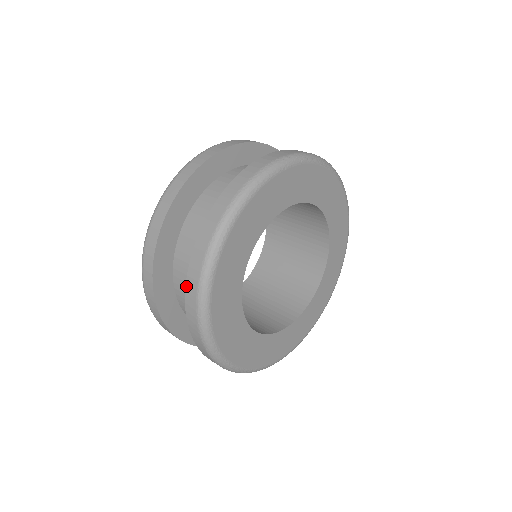
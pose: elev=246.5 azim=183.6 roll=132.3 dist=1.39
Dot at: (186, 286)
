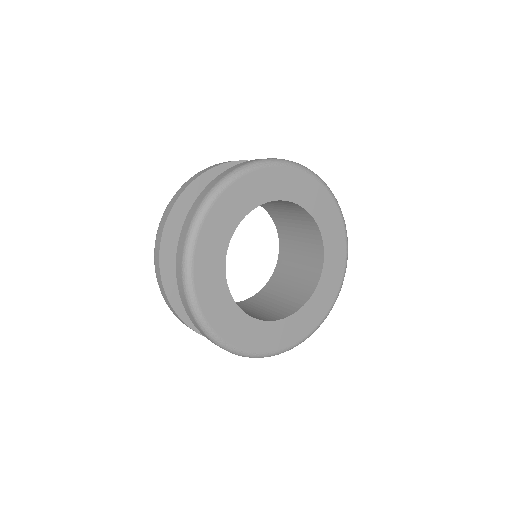
Dot at: (197, 199)
